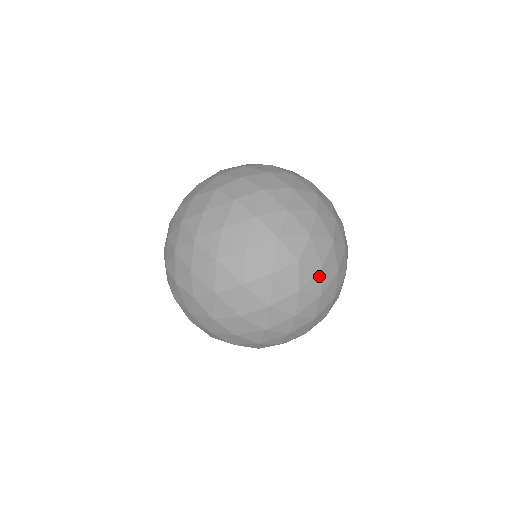
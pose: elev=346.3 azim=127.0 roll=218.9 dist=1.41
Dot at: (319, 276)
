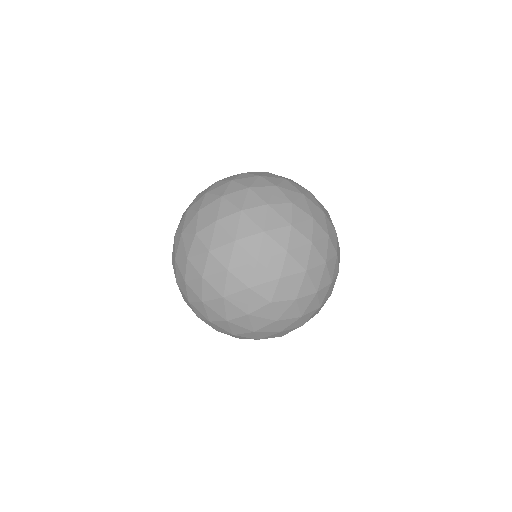
Dot at: (310, 224)
